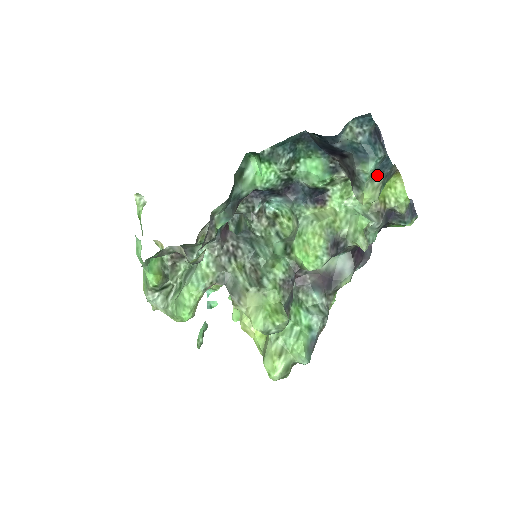
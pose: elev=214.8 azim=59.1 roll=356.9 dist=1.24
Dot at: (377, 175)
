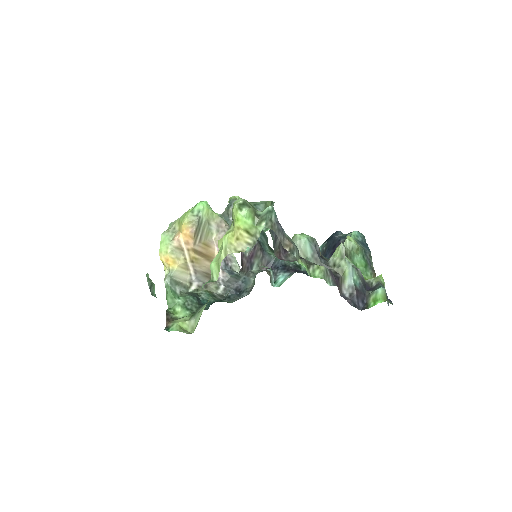
Dot at: (359, 244)
